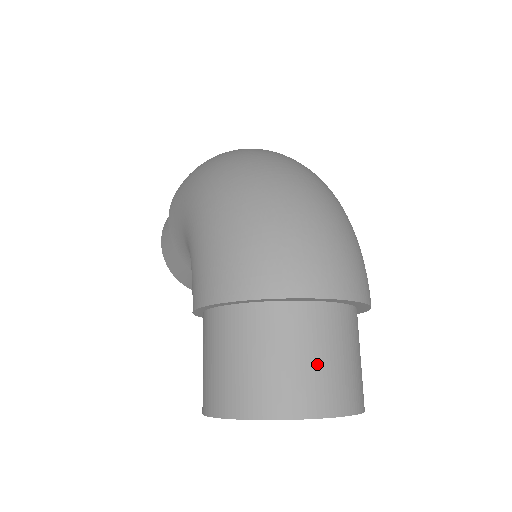
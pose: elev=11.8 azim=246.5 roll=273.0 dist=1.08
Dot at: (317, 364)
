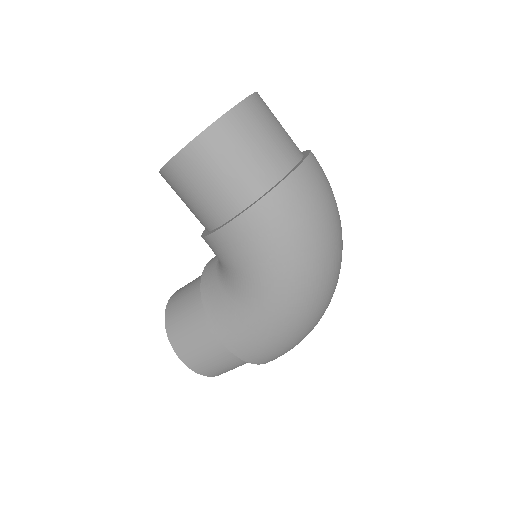
Dot at: occluded
